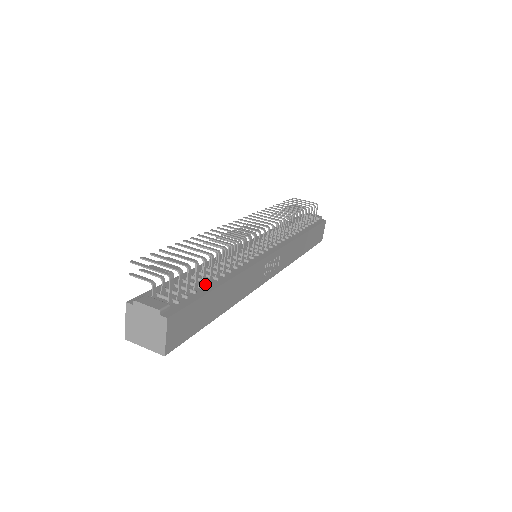
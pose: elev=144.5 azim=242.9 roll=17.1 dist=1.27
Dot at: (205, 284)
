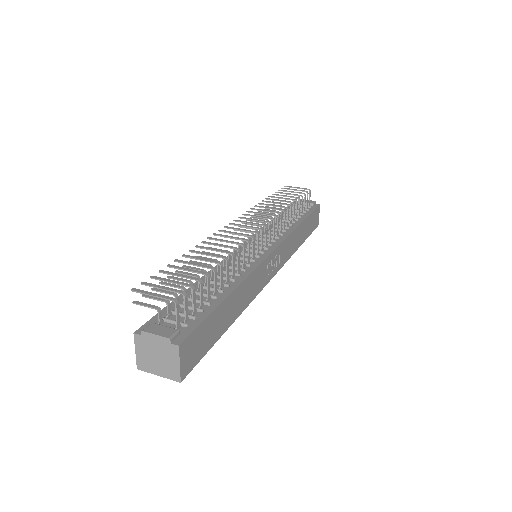
Dot at: (210, 299)
